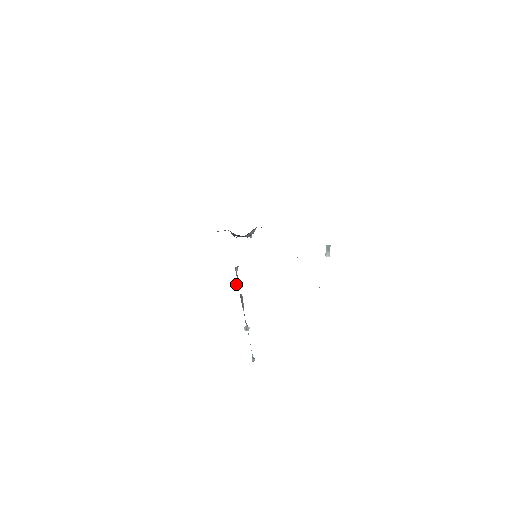
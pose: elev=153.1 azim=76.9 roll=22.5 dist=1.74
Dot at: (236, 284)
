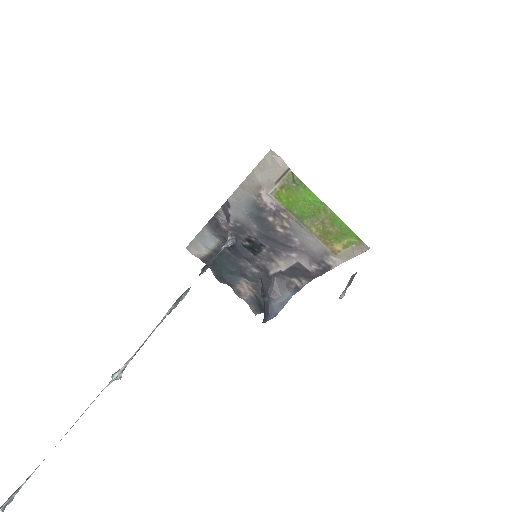
Dot at: (203, 268)
